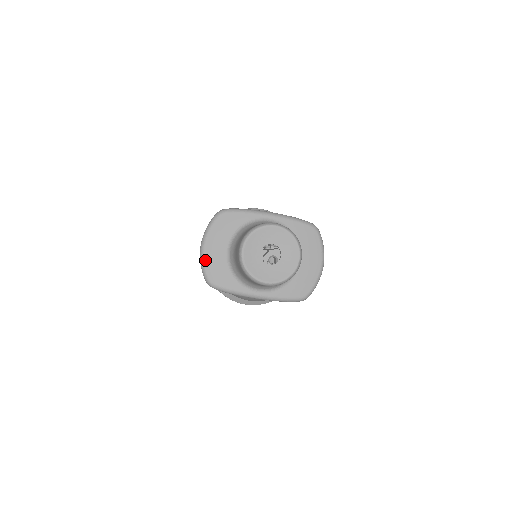
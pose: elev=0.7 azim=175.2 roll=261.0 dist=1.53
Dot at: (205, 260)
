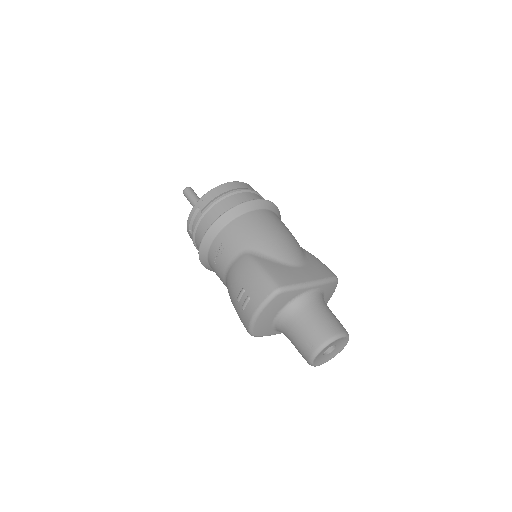
Dot at: (255, 325)
